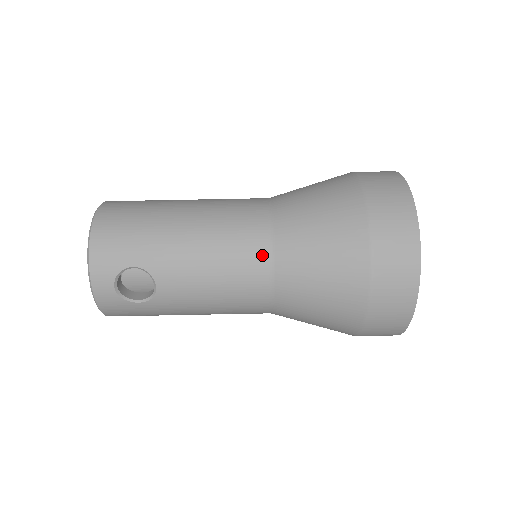
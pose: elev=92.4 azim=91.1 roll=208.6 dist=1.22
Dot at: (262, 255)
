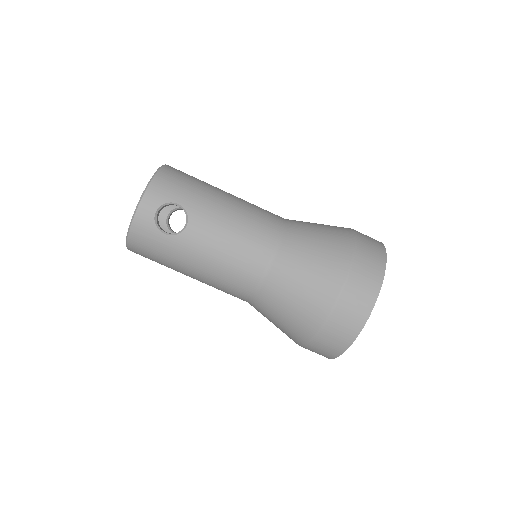
Dot at: (272, 239)
